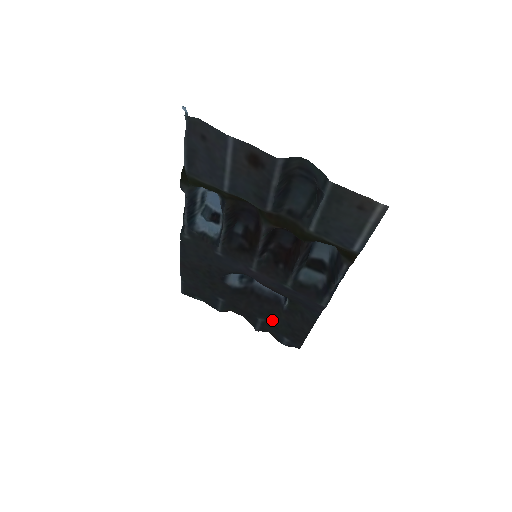
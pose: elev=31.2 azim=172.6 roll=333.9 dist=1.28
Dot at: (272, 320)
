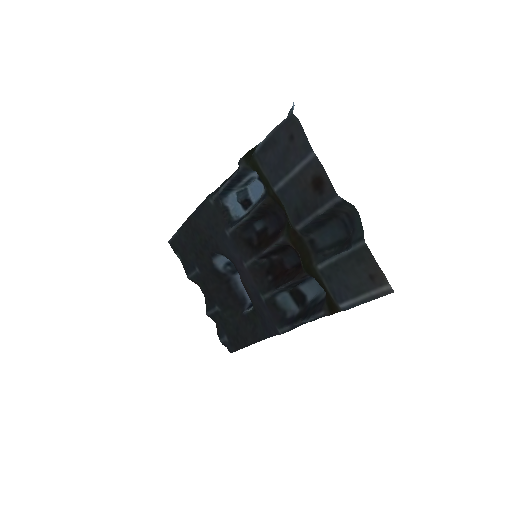
Dot at: (227, 315)
